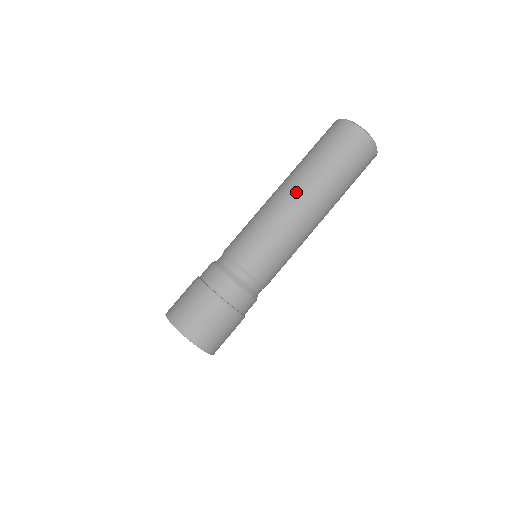
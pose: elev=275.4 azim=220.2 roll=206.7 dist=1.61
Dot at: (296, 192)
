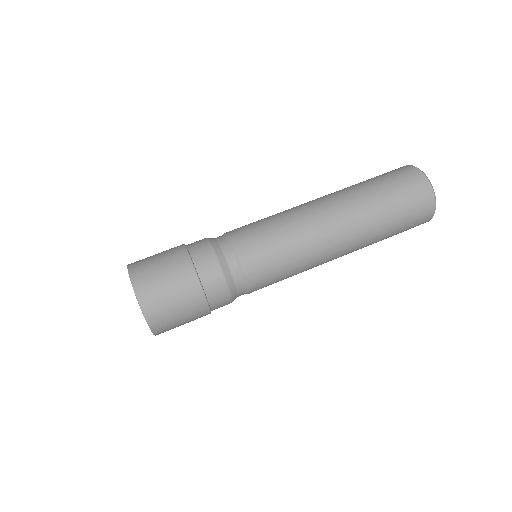
Dot at: occluded
